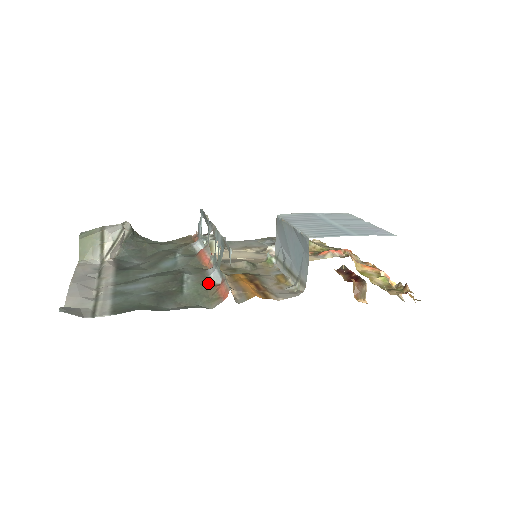
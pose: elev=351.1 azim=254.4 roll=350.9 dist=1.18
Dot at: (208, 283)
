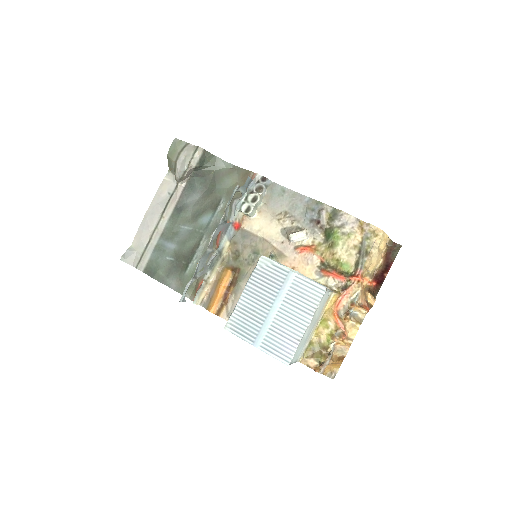
Dot at: occluded
